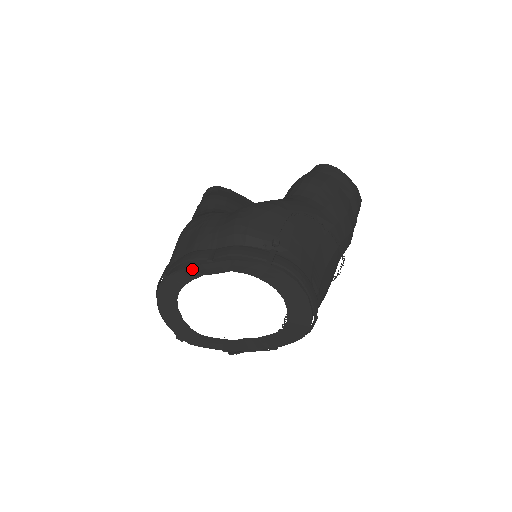
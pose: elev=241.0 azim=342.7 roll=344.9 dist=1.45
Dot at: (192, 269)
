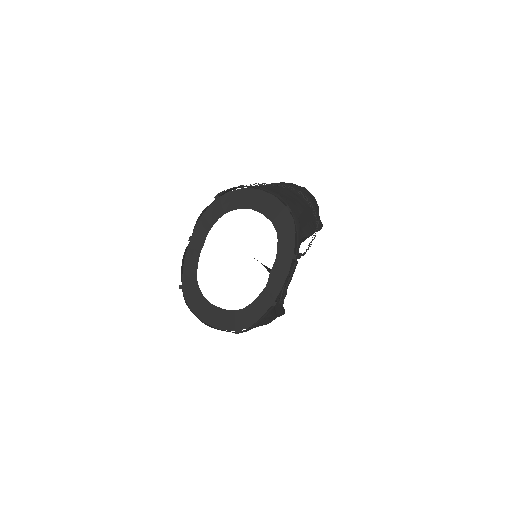
Dot at: (189, 260)
